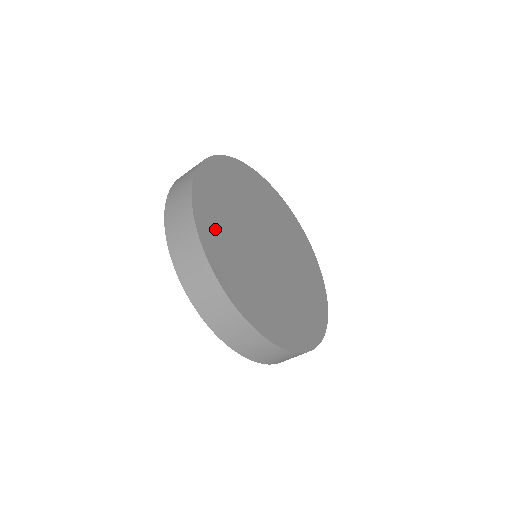
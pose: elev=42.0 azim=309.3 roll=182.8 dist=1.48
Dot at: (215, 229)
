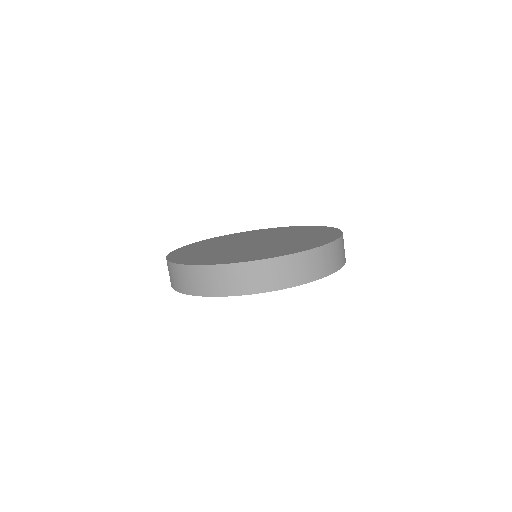
Dot at: occluded
